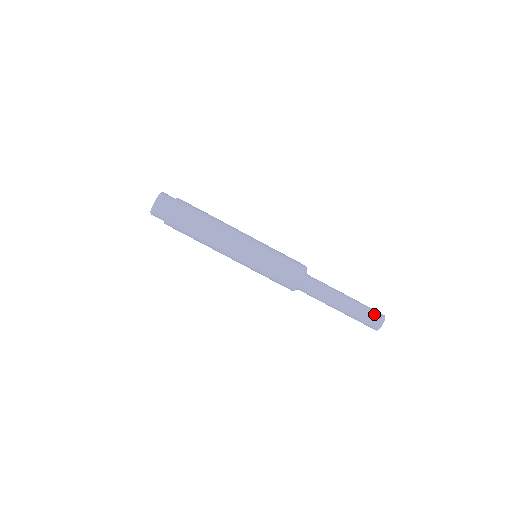
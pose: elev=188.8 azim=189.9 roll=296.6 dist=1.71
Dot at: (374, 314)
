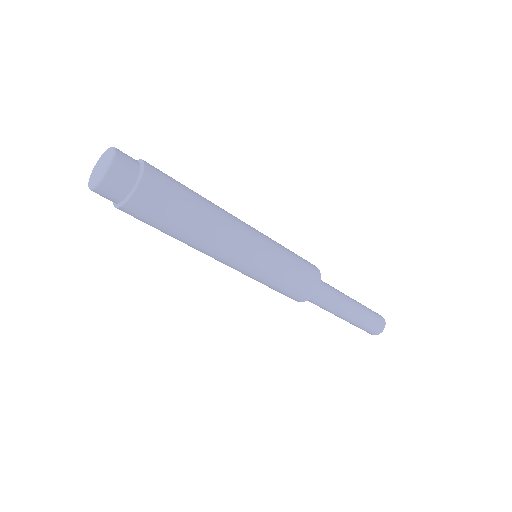
Dot at: (374, 327)
